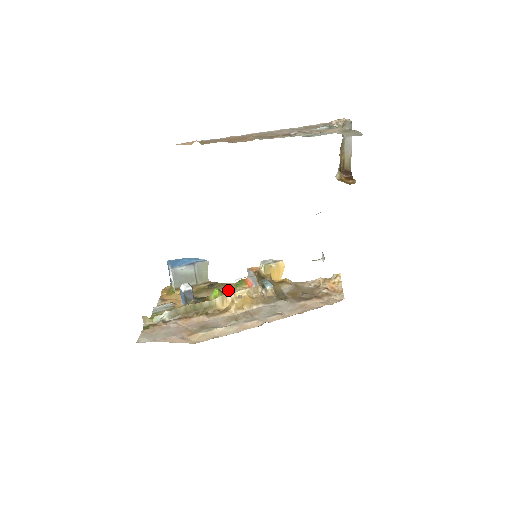
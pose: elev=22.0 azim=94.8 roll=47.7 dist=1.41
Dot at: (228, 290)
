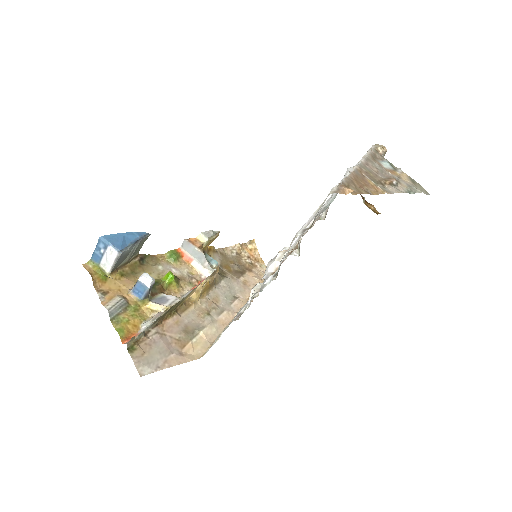
Dot at: (166, 266)
